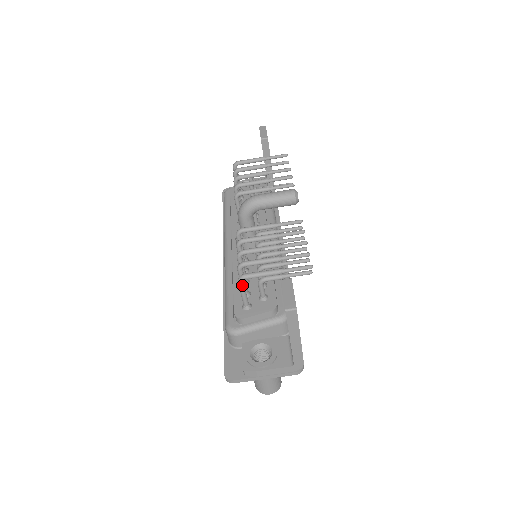
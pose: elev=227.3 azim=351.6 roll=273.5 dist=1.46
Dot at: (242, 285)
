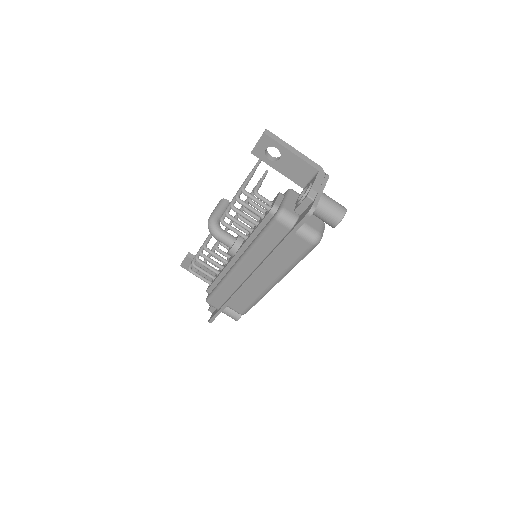
Dot at: (248, 193)
